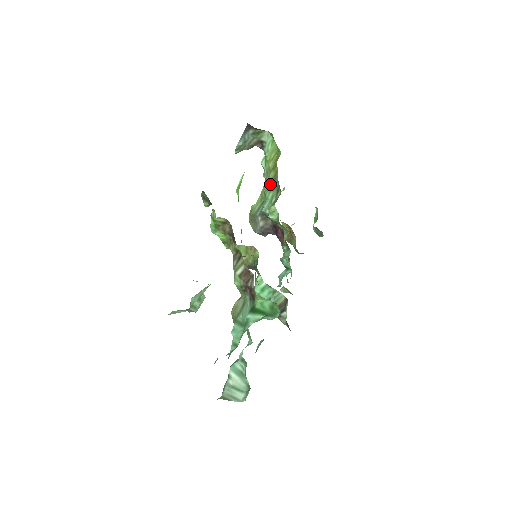
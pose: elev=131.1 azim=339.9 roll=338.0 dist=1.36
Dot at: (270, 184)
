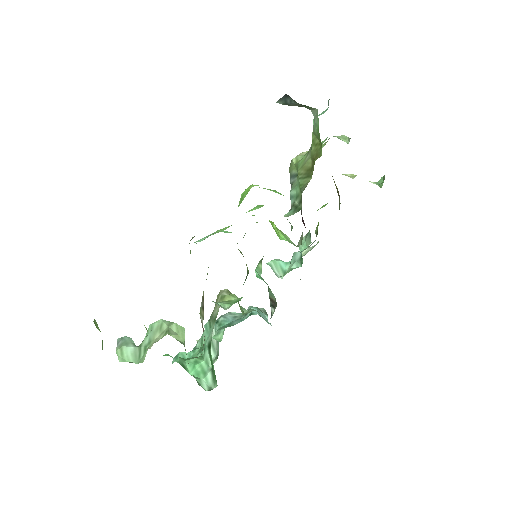
Dot at: (304, 173)
